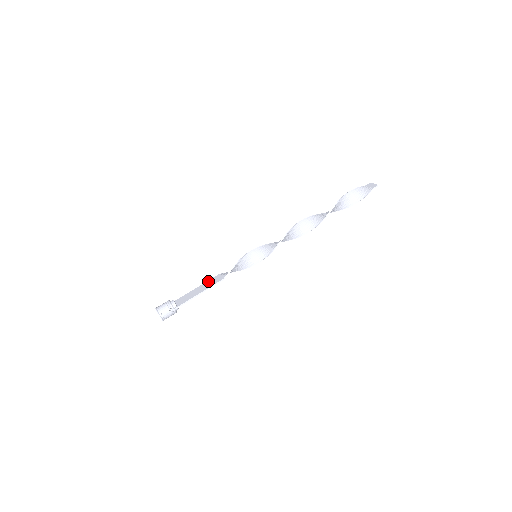
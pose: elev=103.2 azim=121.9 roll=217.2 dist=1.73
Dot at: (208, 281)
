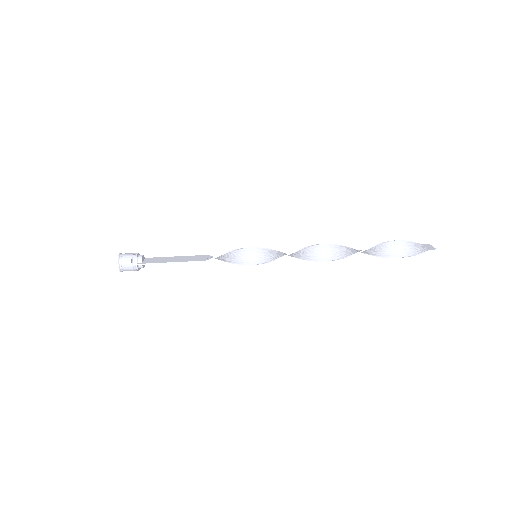
Dot at: (191, 256)
